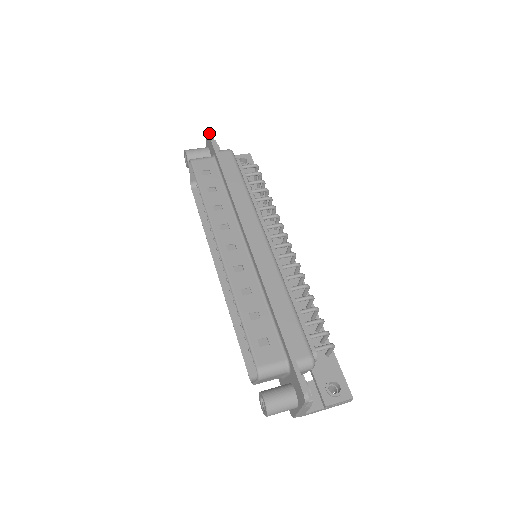
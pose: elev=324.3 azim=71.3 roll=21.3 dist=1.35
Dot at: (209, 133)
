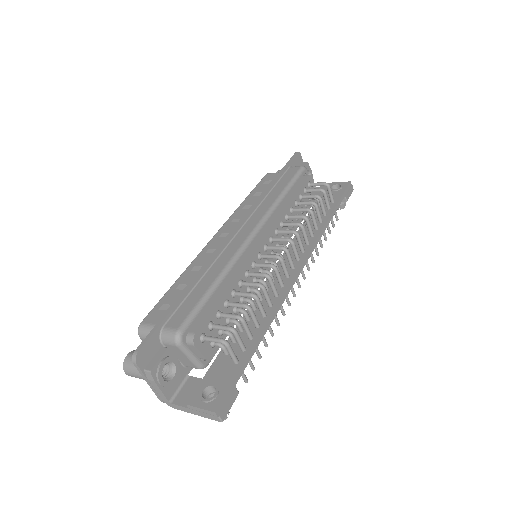
Dot at: (295, 153)
